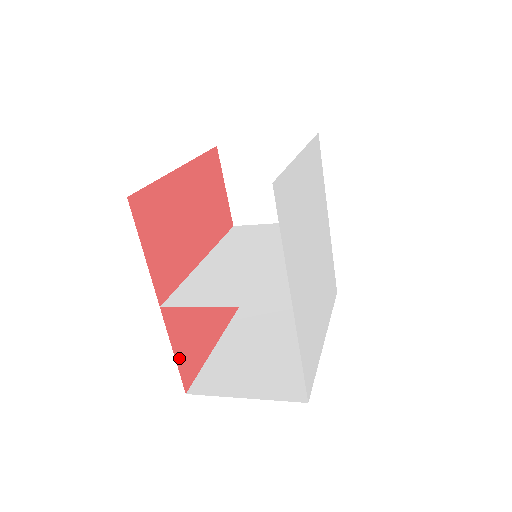
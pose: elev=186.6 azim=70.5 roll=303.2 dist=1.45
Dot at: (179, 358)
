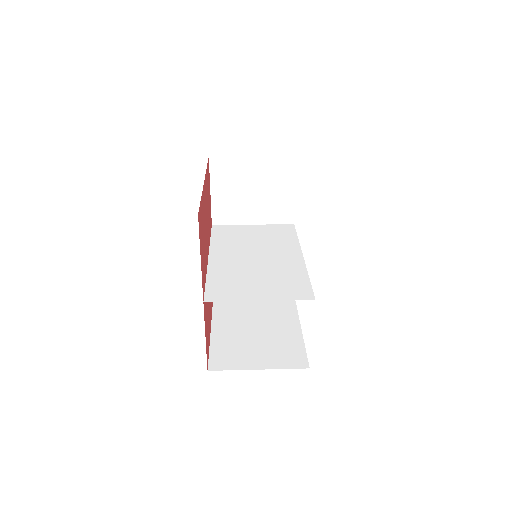
Dot at: (206, 342)
